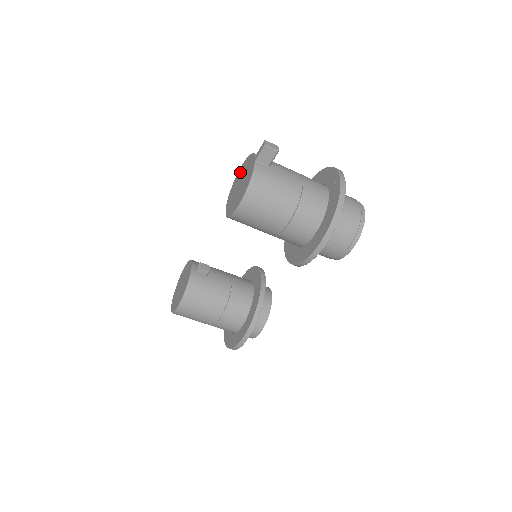
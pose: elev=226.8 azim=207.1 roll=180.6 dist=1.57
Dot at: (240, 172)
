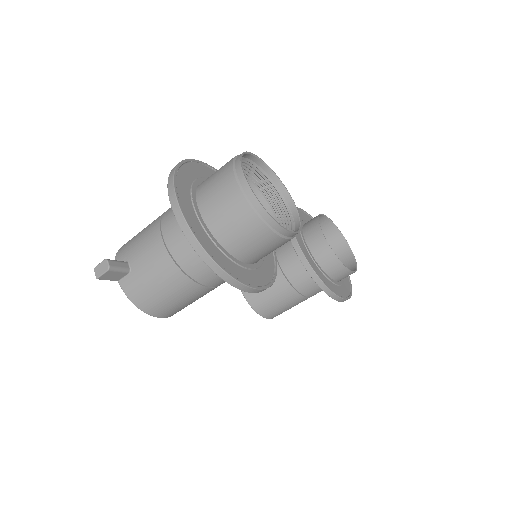
Dot at: occluded
